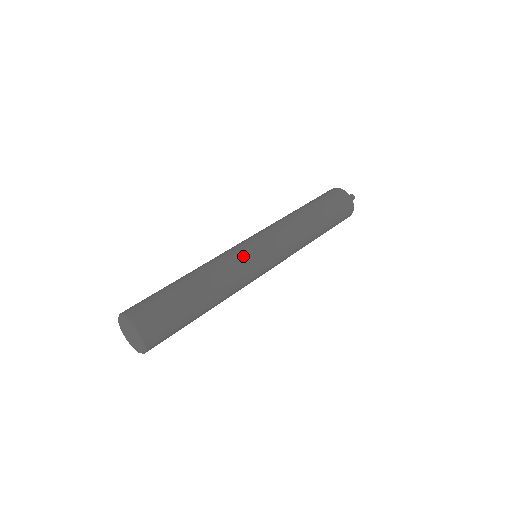
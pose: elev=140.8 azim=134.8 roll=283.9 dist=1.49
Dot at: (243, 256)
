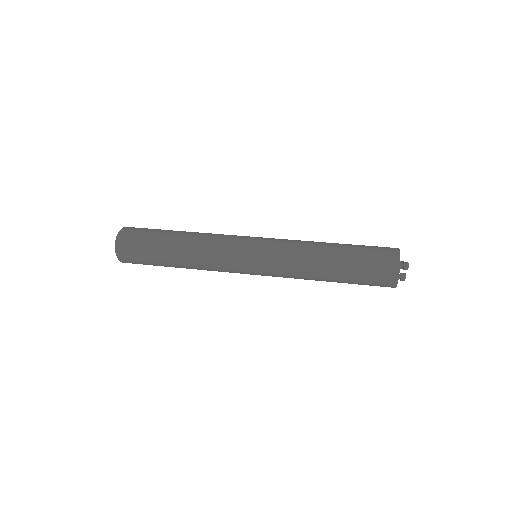
Dot at: (230, 242)
